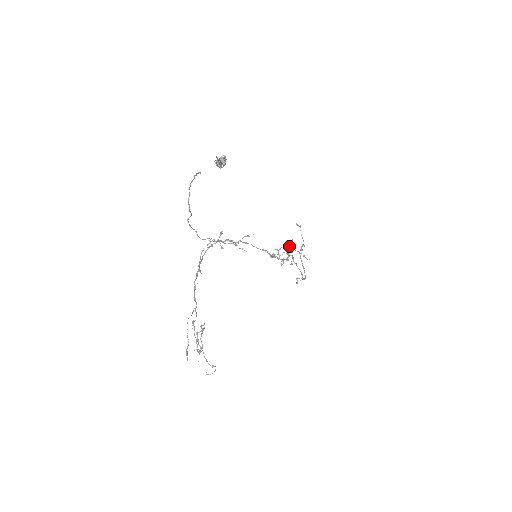
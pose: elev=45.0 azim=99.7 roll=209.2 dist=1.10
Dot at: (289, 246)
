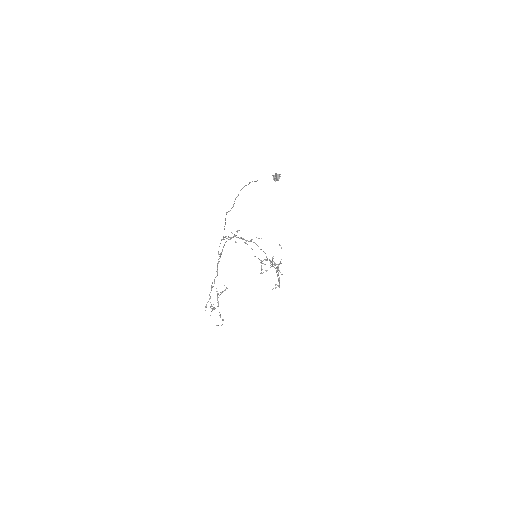
Dot at: occluded
